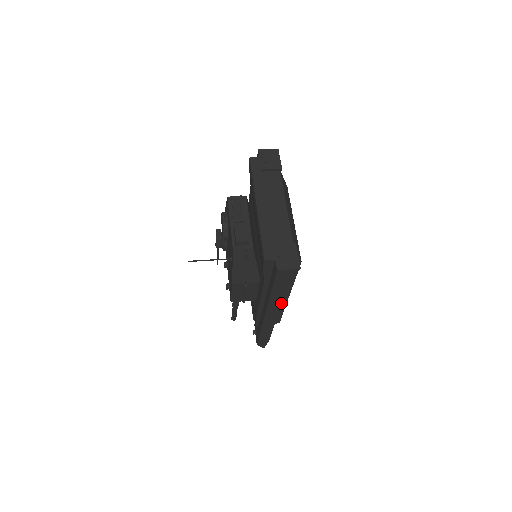
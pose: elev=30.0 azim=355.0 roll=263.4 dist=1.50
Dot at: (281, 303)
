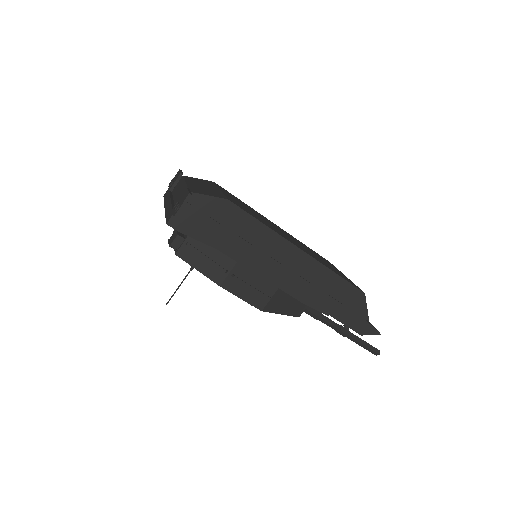
Dot at: (261, 252)
